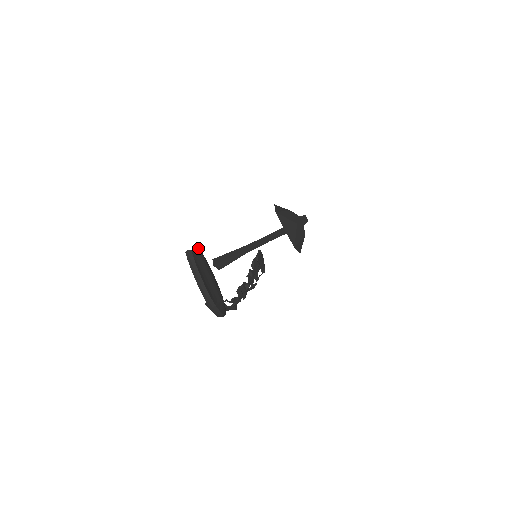
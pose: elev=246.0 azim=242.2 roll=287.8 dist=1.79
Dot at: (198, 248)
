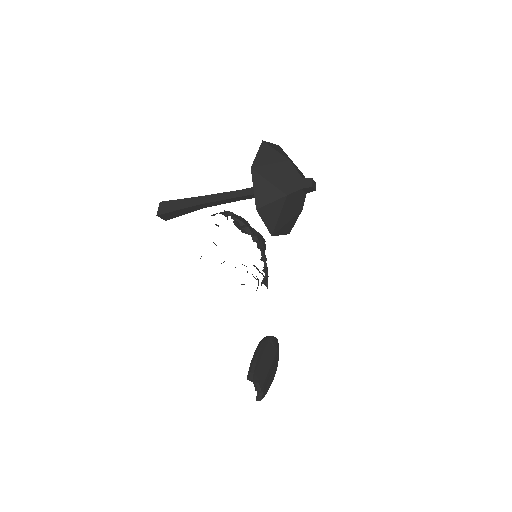
Dot at: (261, 391)
